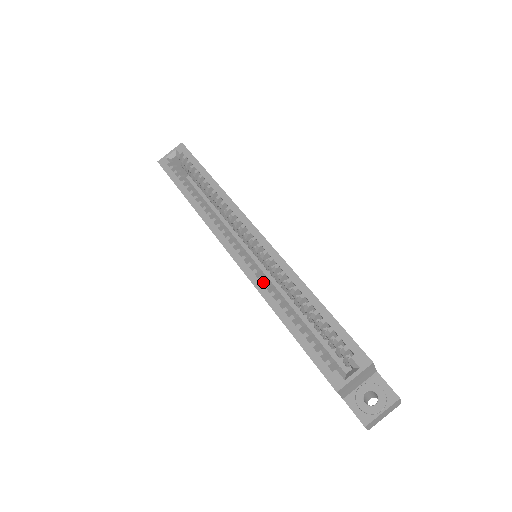
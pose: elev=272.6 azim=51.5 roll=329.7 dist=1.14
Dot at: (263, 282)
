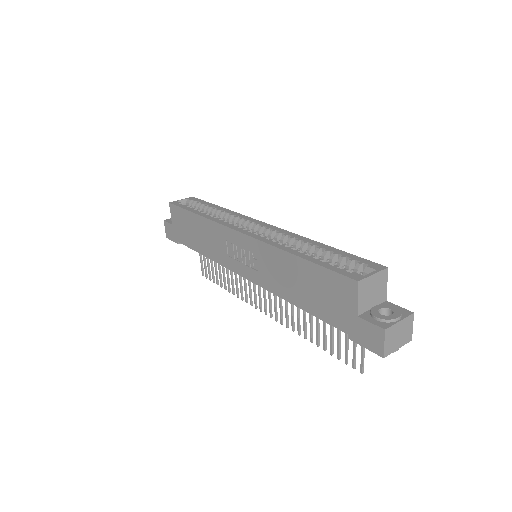
Dot at: occluded
